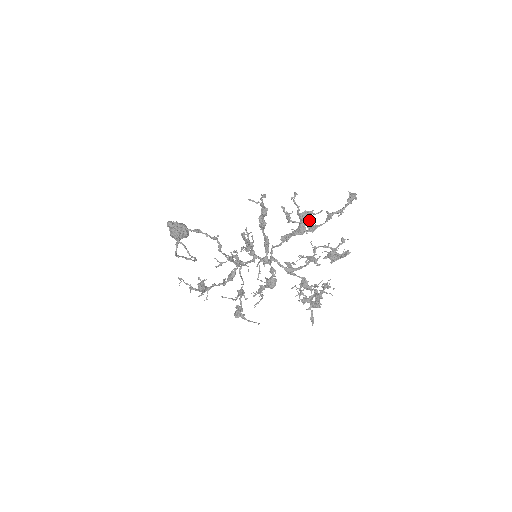
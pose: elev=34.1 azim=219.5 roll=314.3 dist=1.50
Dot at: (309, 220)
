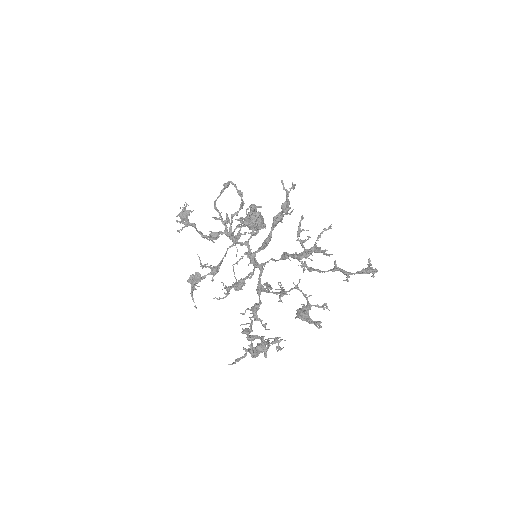
Dot at: occluded
